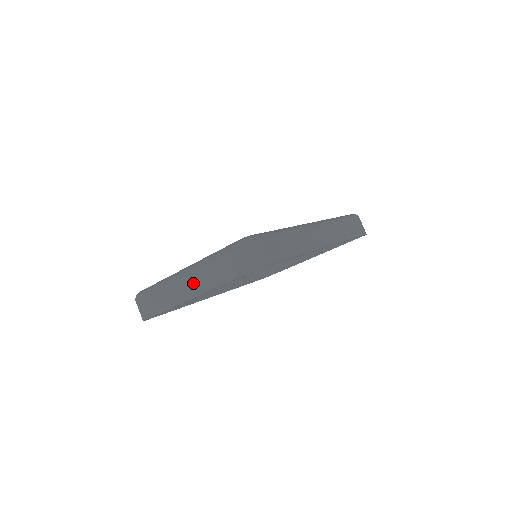
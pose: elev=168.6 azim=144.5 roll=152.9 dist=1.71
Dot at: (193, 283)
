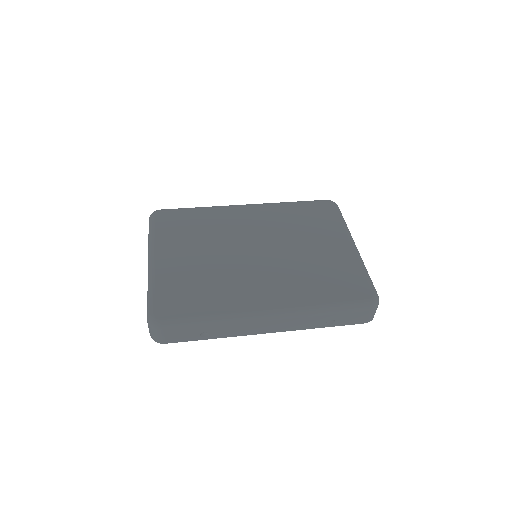
Dot at: occluded
